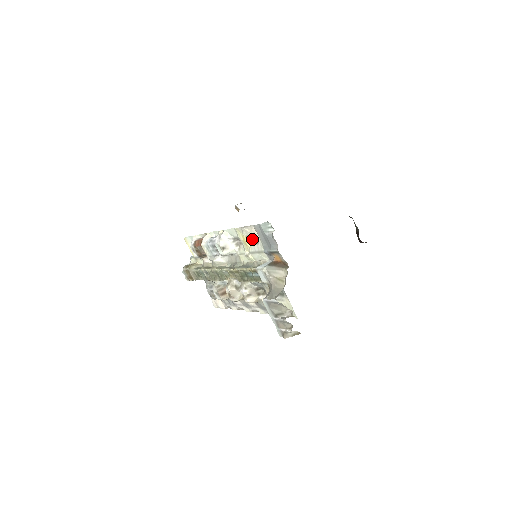
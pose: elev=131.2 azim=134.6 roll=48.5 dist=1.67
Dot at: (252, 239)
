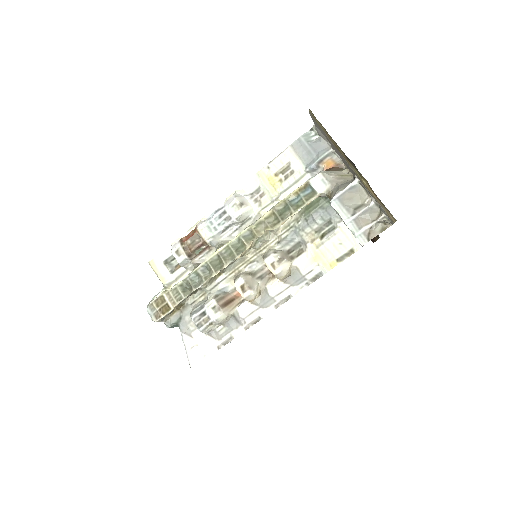
Dot at: (283, 174)
